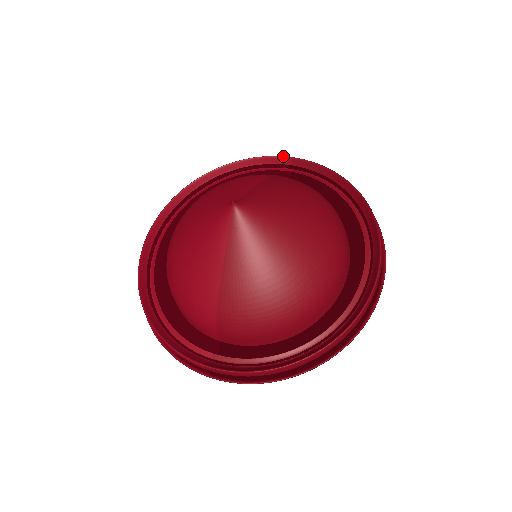
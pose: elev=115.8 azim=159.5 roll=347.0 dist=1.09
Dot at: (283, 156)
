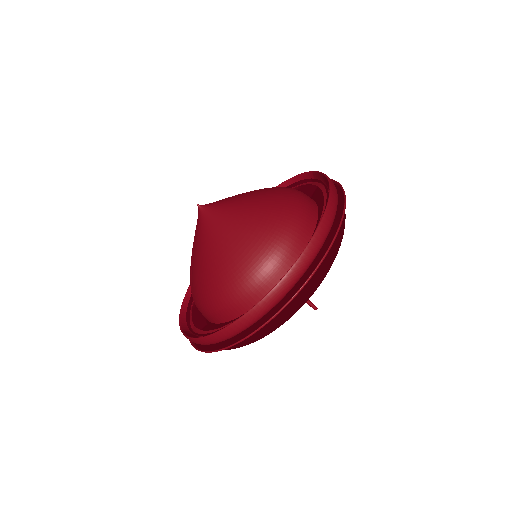
Dot at: occluded
